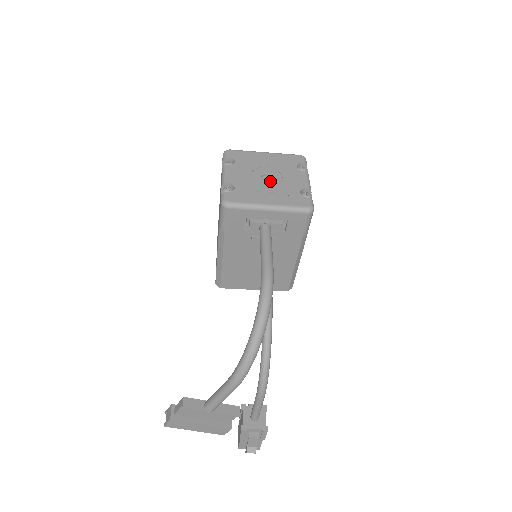
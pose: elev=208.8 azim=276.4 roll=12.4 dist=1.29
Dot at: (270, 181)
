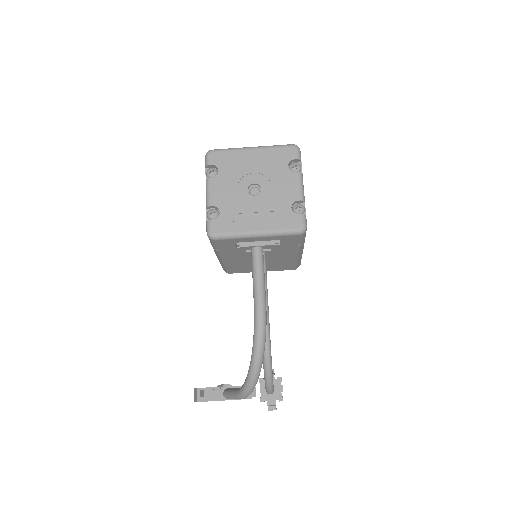
Dot at: (258, 195)
